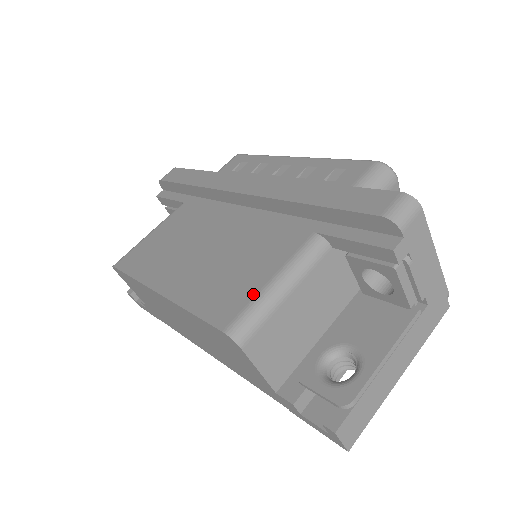
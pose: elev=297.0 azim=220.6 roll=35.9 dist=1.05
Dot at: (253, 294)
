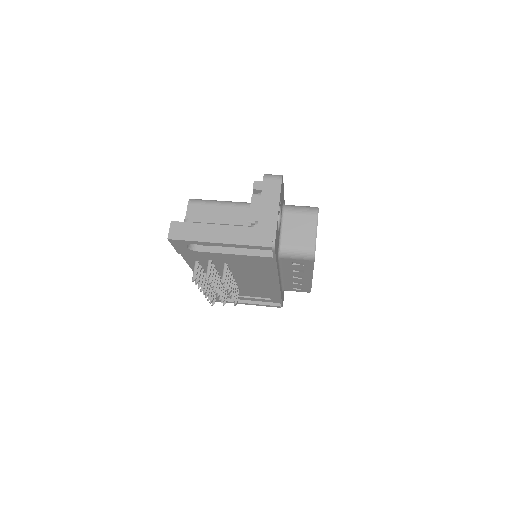
Dot at: occluded
